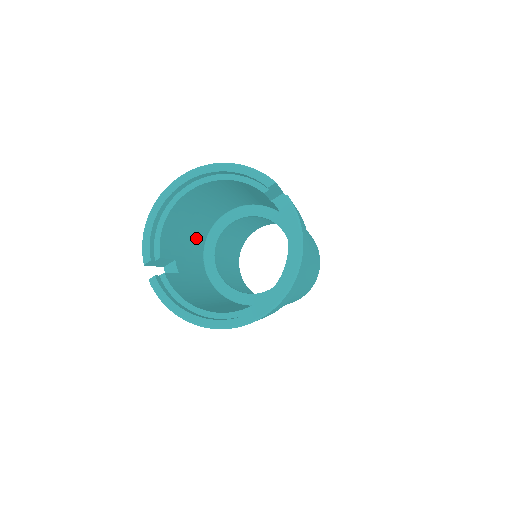
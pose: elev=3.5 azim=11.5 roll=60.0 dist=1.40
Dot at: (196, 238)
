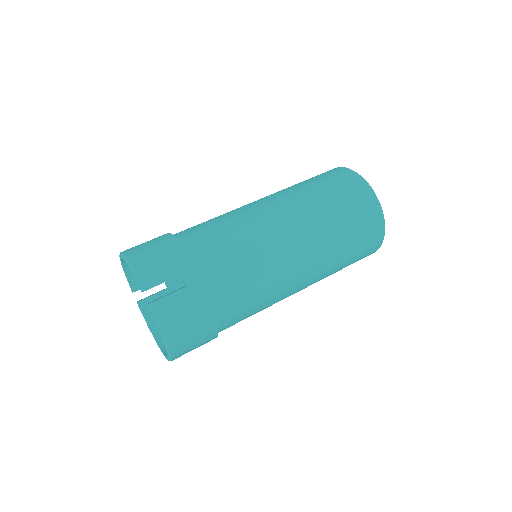
Dot at: occluded
